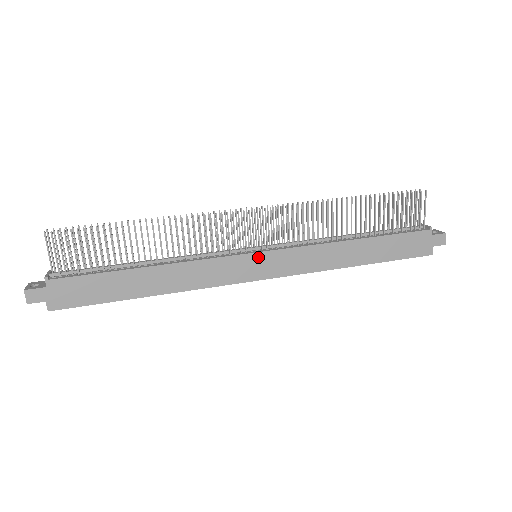
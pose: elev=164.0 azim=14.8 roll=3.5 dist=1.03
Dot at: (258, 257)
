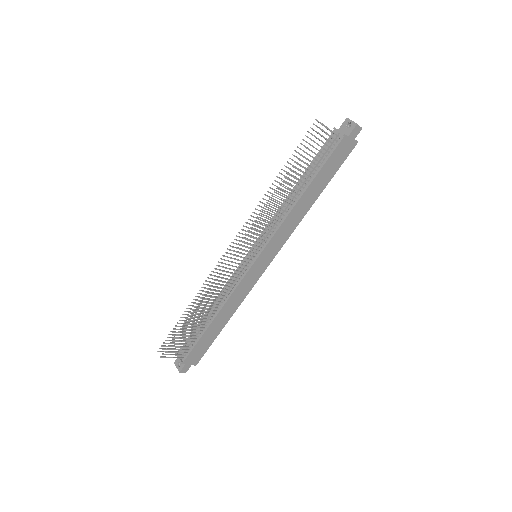
Dot at: (259, 260)
